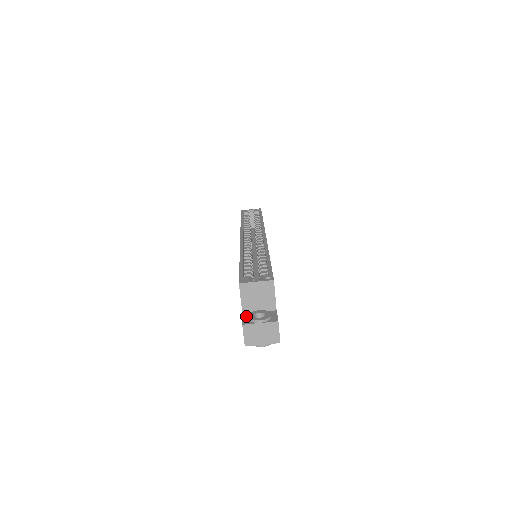
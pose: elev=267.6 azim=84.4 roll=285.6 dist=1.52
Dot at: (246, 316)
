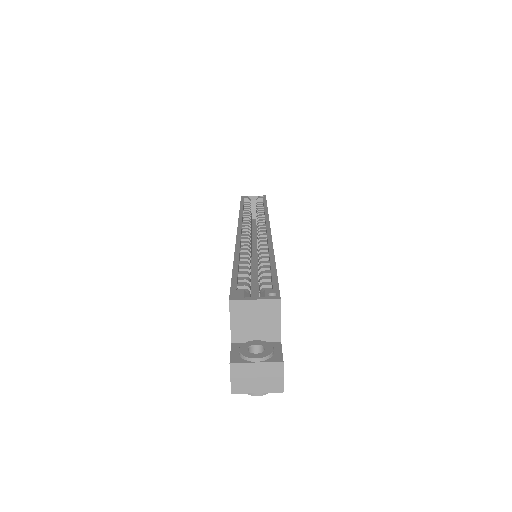
Dot at: (236, 348)
